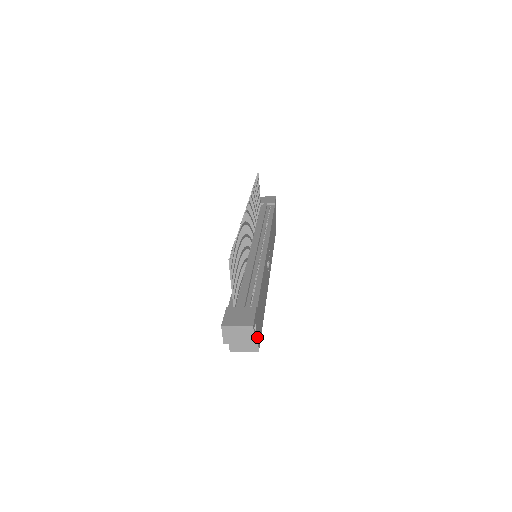
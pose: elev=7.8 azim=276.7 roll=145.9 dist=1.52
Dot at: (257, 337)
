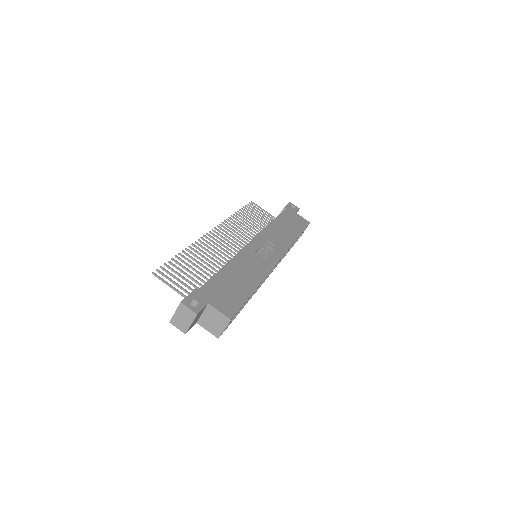
Dot at: (216, 309)
